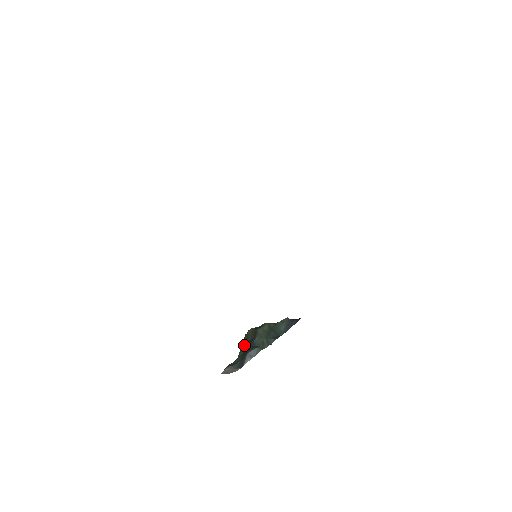
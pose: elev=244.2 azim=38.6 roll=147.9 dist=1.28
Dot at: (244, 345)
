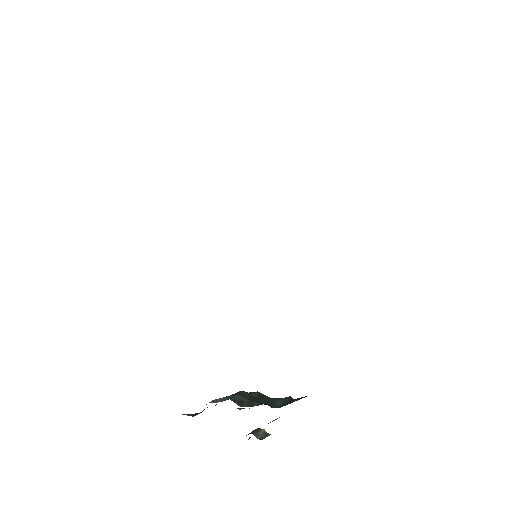
Dot at: occluded
